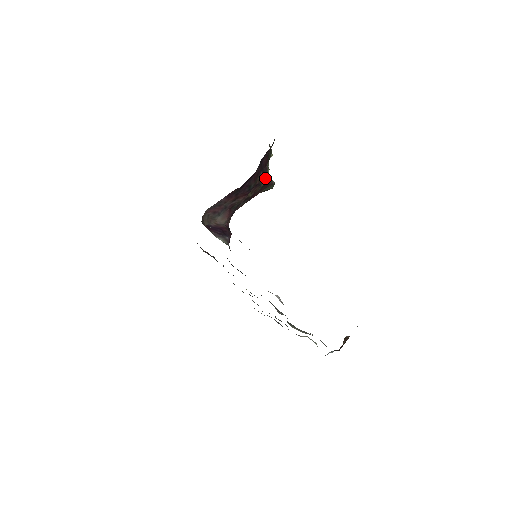
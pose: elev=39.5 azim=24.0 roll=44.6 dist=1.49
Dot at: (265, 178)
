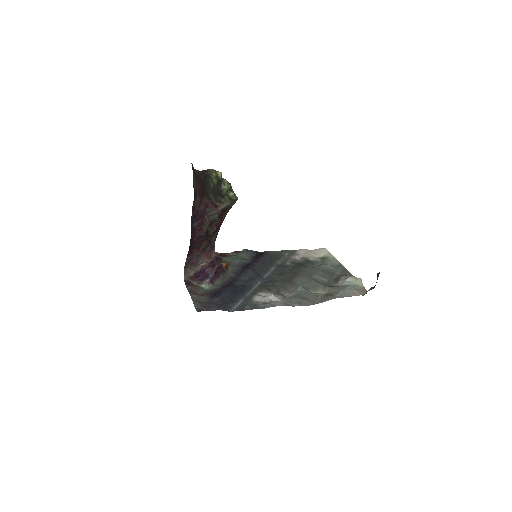
Dot at: (214, 214)
